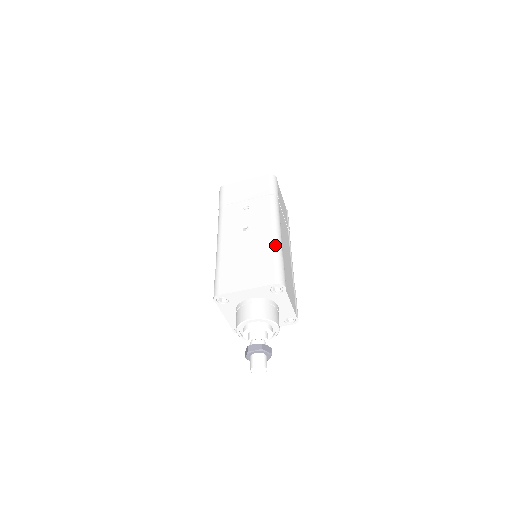
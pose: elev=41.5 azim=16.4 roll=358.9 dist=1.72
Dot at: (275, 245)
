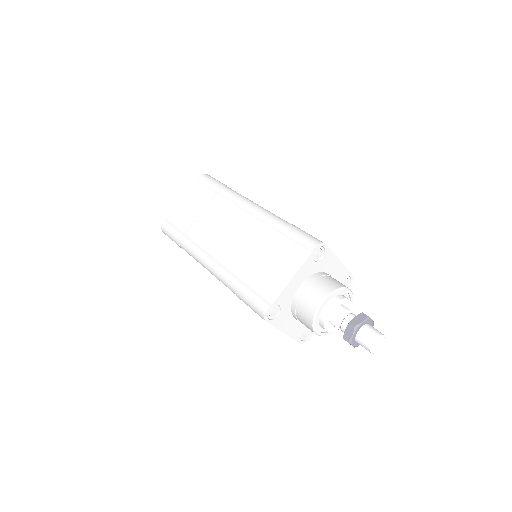
Dot at: occluded
